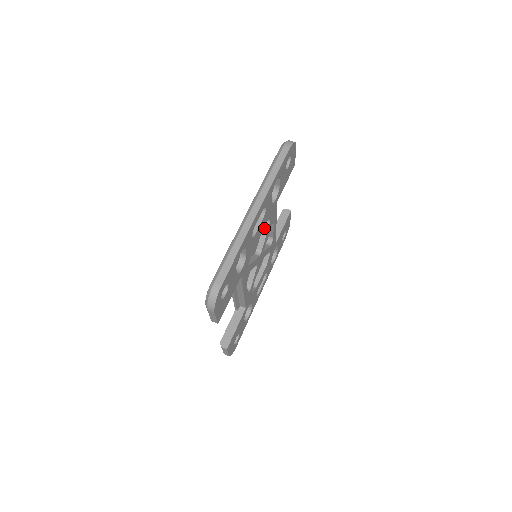
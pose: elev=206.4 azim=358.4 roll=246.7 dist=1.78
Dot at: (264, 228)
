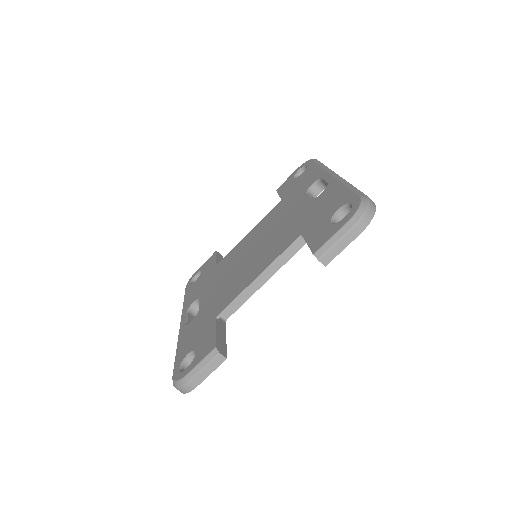
Dot at: occluded
